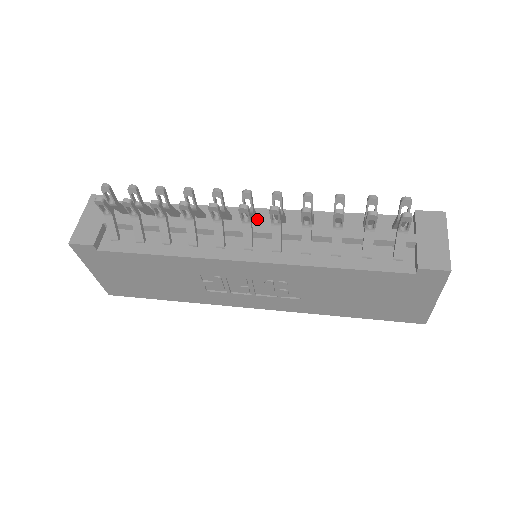
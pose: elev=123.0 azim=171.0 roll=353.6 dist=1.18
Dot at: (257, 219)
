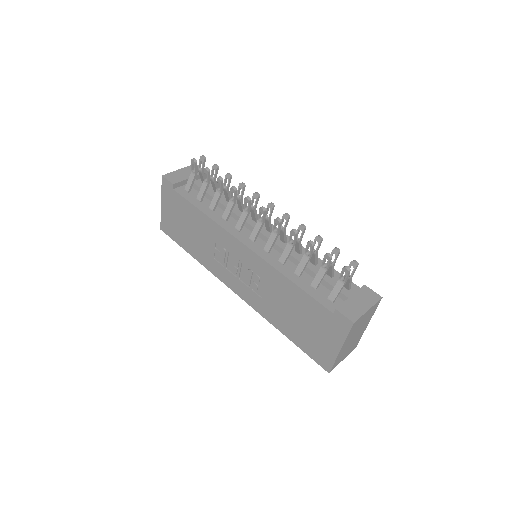
Dot at: (270, 230)
